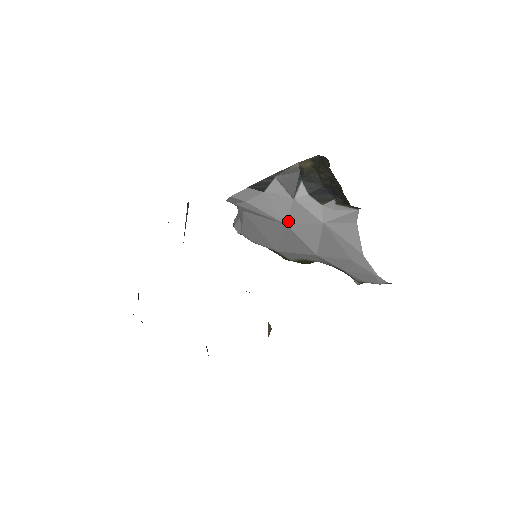
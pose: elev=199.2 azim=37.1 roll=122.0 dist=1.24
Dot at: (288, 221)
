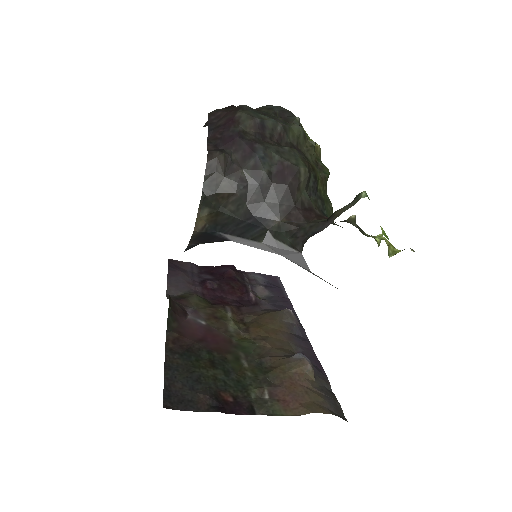
Dot at: occluded
